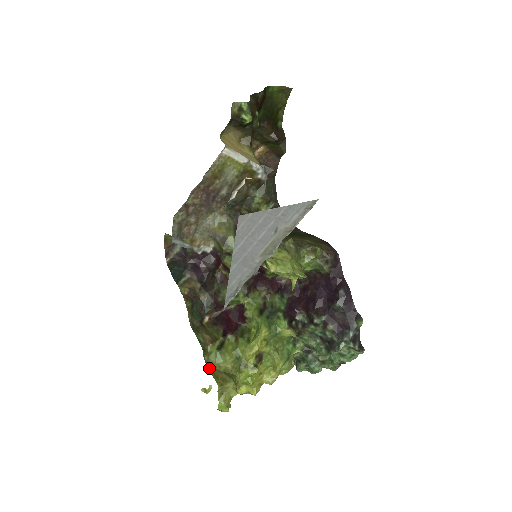
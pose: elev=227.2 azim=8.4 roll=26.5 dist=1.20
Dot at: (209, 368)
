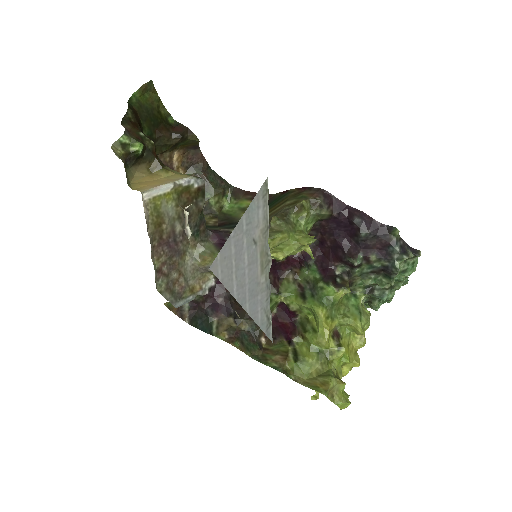
Dot at: (303, 384)
